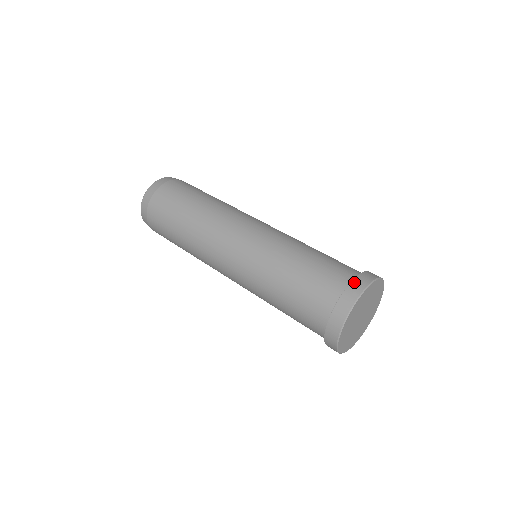
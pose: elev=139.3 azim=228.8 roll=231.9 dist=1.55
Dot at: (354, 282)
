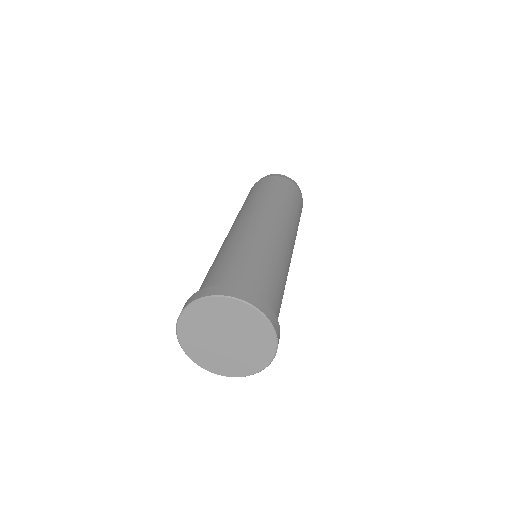
Dot at: (184, 305)
